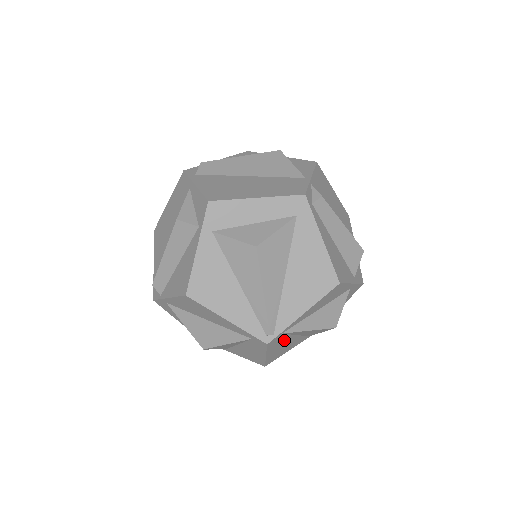
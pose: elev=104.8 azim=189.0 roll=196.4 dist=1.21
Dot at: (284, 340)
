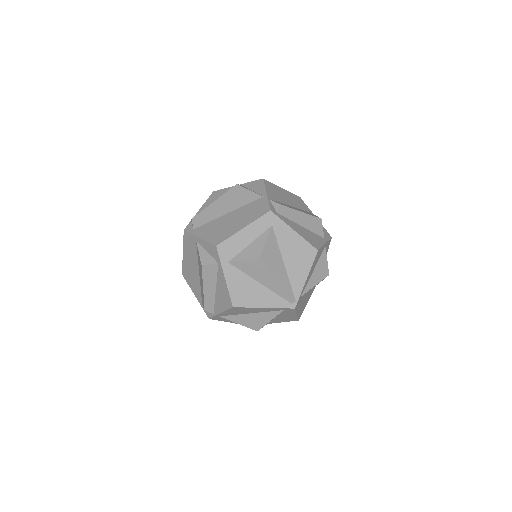
Dot at: (302, 299)
